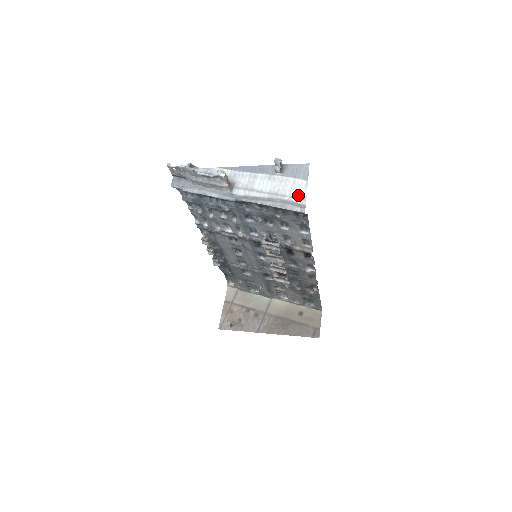
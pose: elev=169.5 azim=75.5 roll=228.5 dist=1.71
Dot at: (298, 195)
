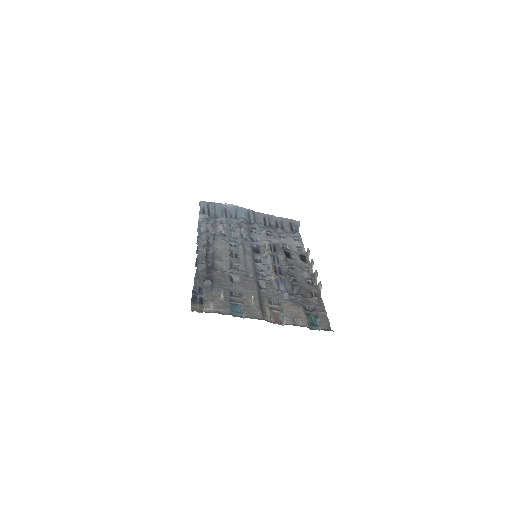
Dot at: occluded
